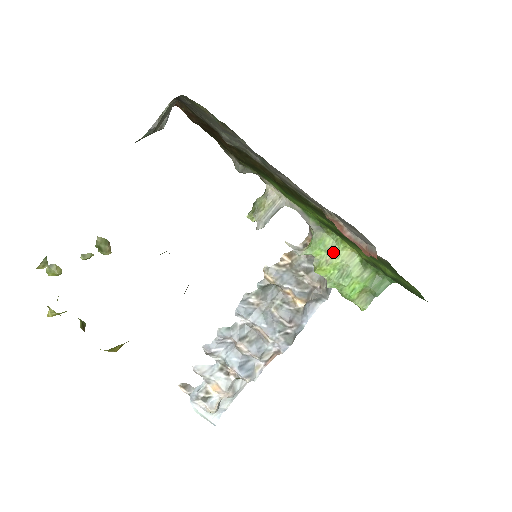
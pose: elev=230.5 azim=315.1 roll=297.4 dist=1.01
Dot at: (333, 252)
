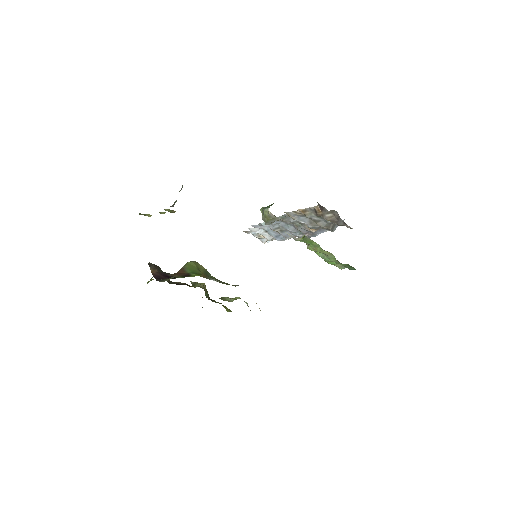
Dot at: (318, 248)
